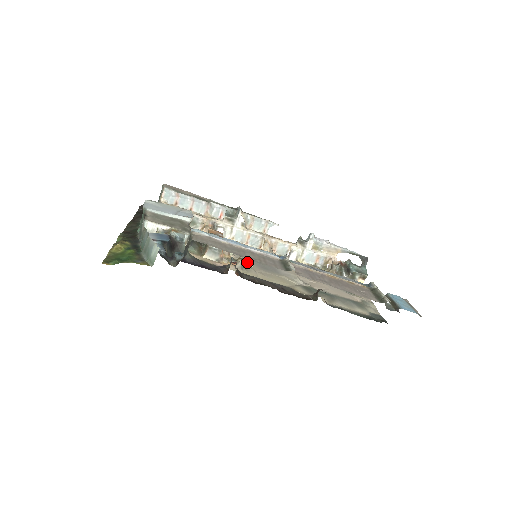
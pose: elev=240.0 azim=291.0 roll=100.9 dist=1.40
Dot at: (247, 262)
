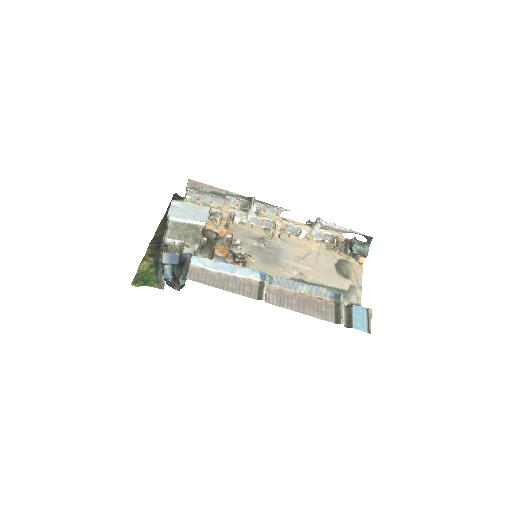
Dot at: (250, 259)
